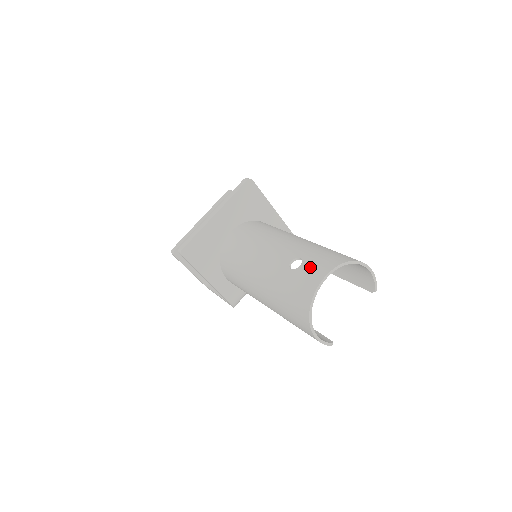
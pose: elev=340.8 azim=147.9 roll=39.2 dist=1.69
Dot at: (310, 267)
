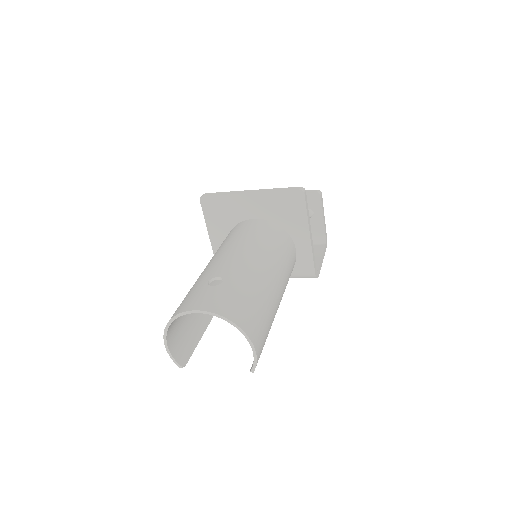
Dot at: (210, 294)
